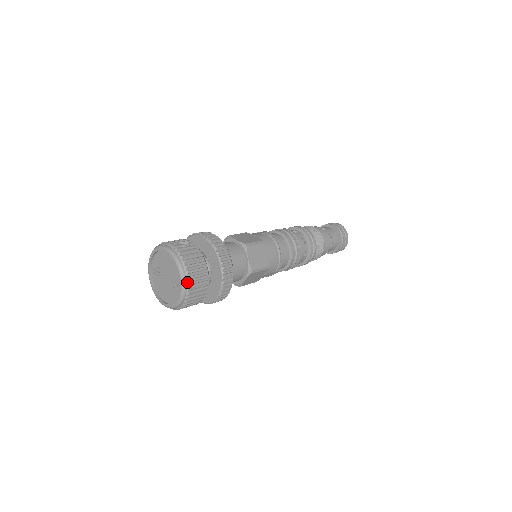
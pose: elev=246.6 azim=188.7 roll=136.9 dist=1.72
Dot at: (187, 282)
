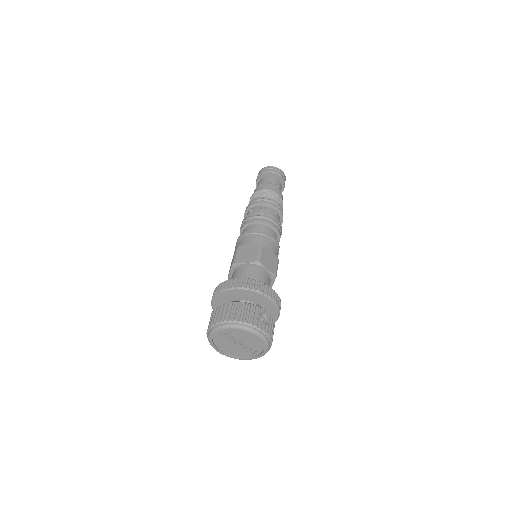
Dot at: occluded
